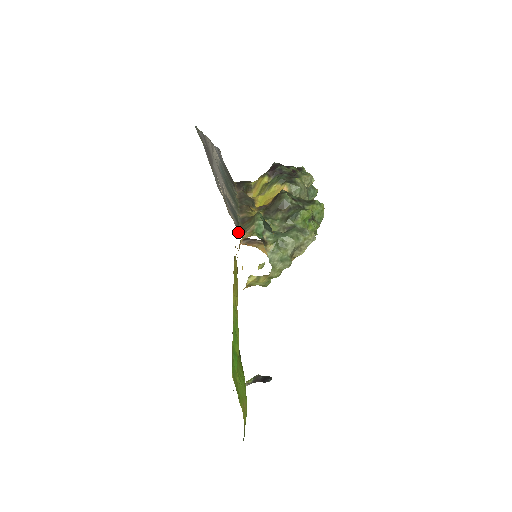
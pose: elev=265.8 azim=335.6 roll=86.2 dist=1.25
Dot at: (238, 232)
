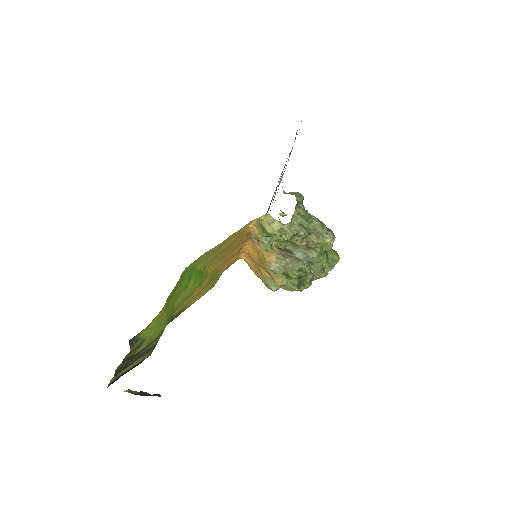
Dot at: occluded
